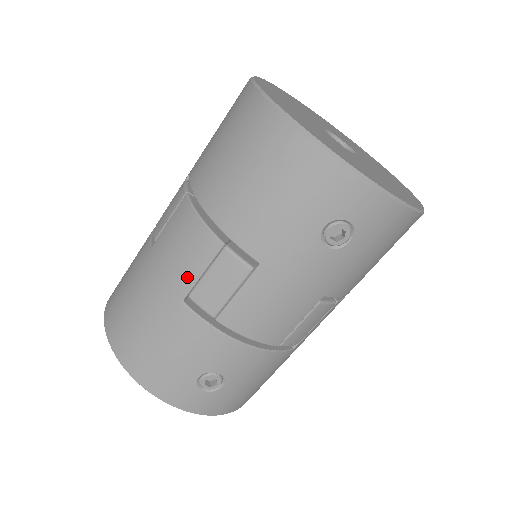
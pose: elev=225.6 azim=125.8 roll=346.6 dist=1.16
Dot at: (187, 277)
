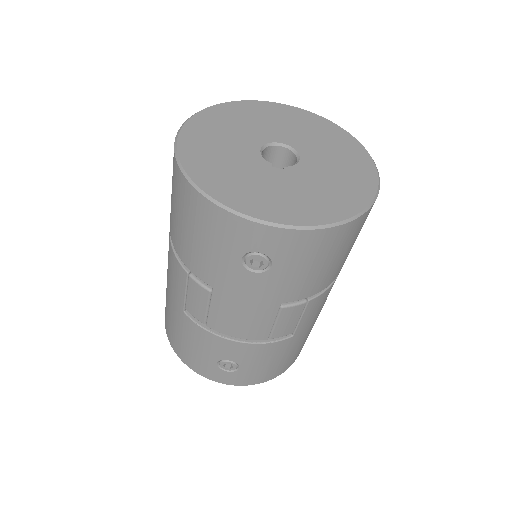
Dot at: (180, 295)
